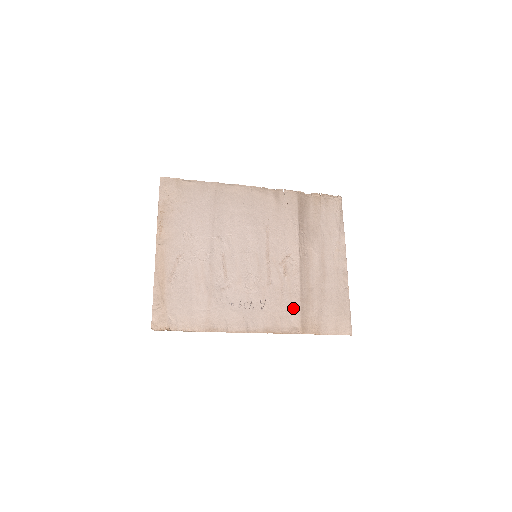
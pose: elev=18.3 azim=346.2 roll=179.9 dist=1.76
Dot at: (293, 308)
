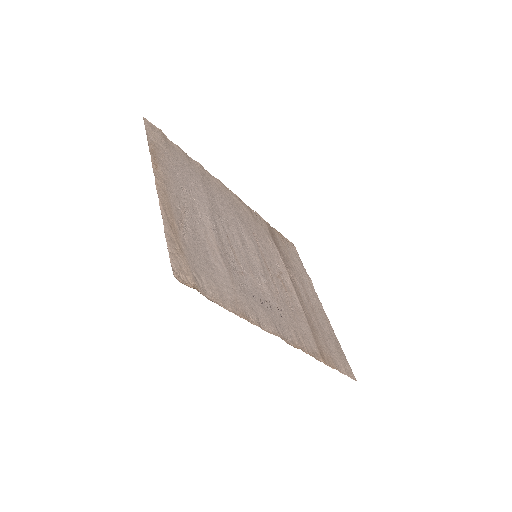
Dot at: (306, 329)
